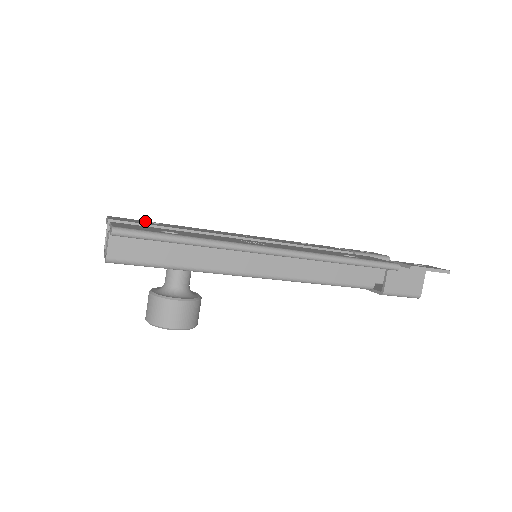
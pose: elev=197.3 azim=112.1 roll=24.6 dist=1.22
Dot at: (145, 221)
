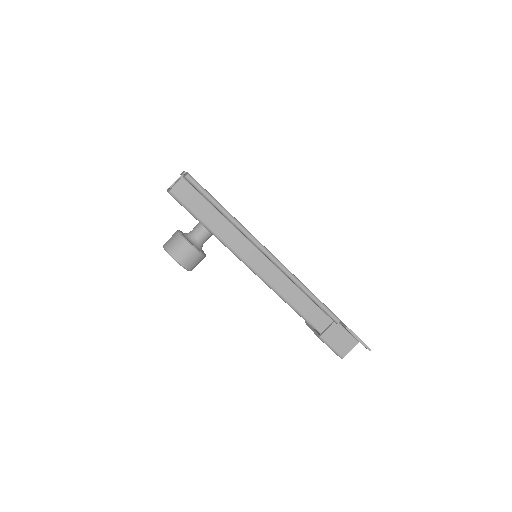
Dot at: occluded
